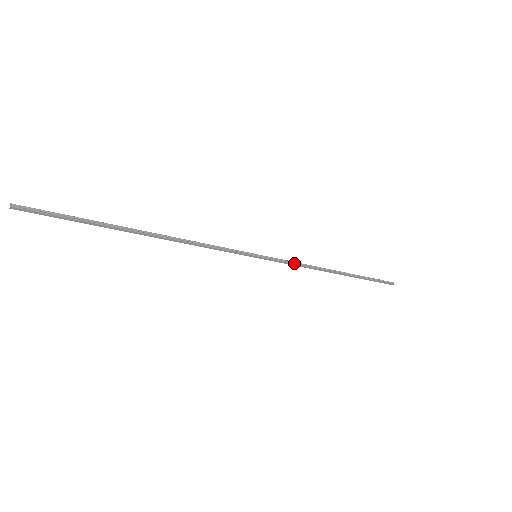
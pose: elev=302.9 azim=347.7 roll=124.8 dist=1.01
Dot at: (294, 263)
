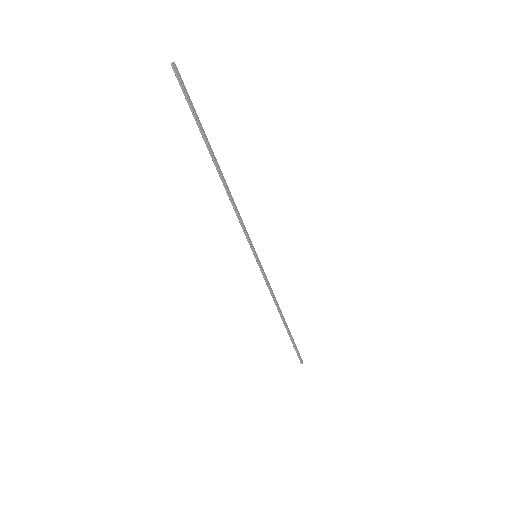
Dot at: (269, 284)
